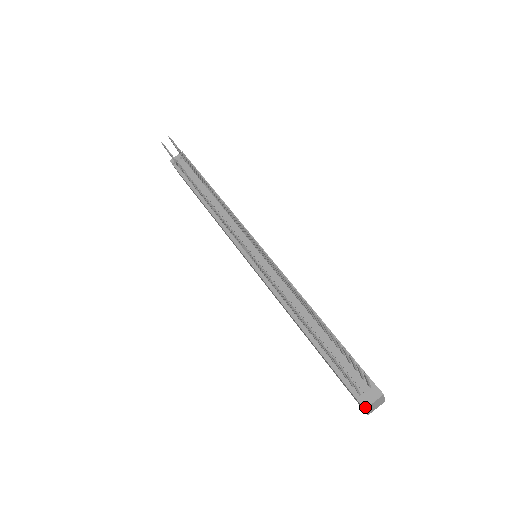
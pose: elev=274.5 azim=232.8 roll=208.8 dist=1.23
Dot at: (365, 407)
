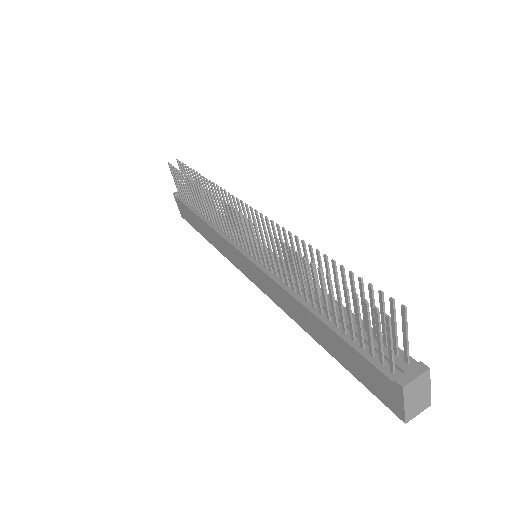
Dot at: (403, 384)
